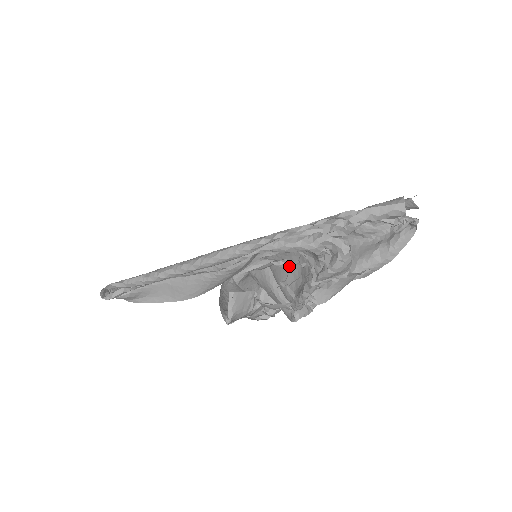
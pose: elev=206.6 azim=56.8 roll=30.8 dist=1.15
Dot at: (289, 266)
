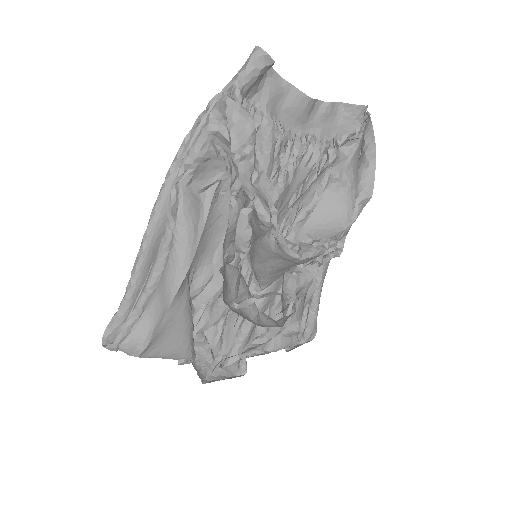
Dot at: occluded
